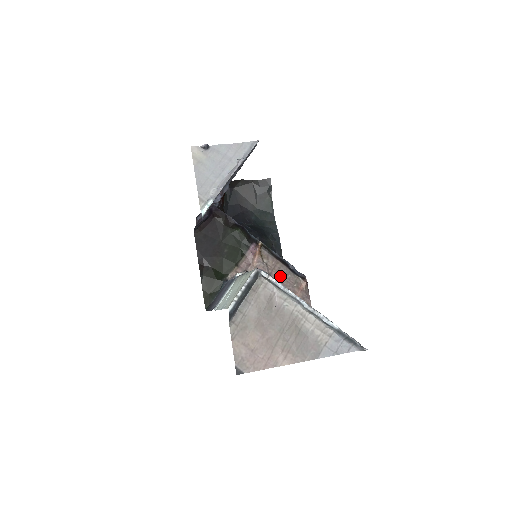
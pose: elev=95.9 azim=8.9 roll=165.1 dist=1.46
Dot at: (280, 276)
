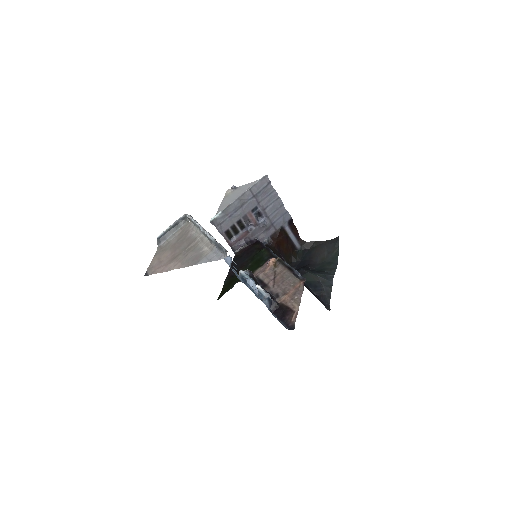
Dot at: (282, 278)
